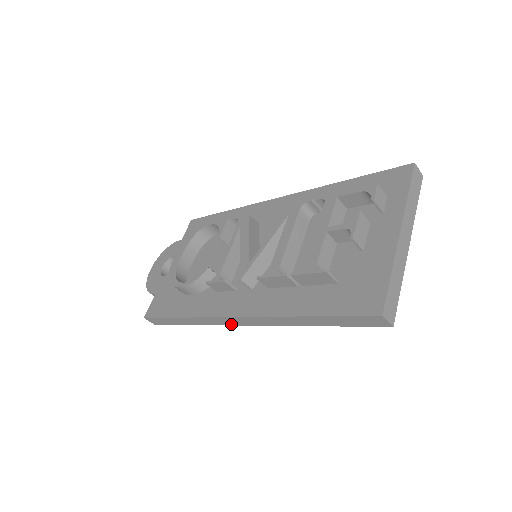
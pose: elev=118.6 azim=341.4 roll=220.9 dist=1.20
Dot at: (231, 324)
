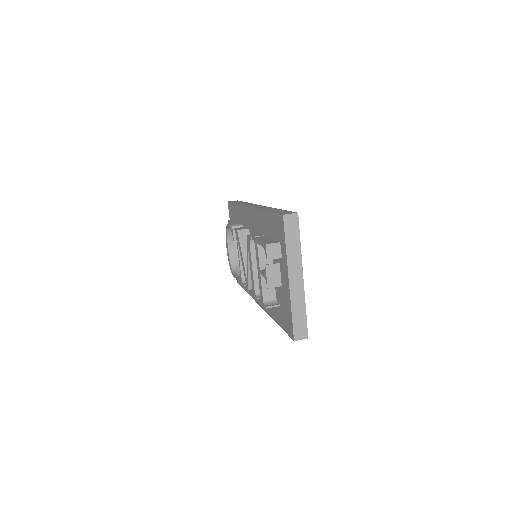
Dot at: occluded
